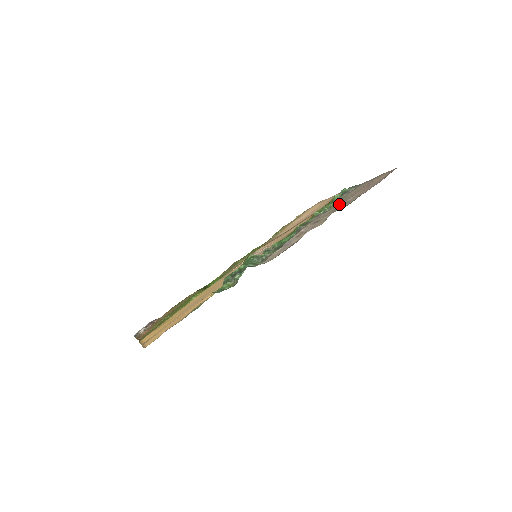
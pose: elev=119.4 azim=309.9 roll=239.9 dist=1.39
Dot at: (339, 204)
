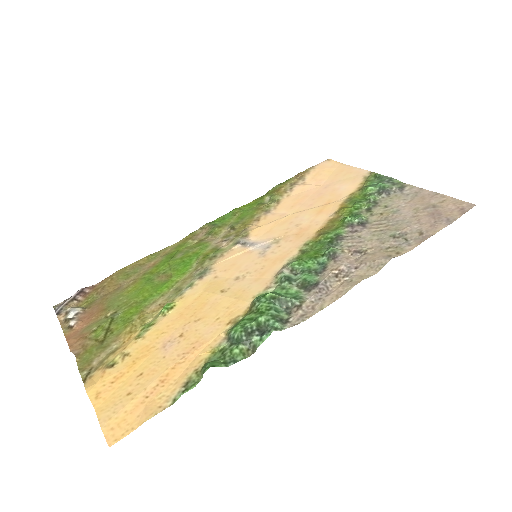
Dot at: (385, 223)
